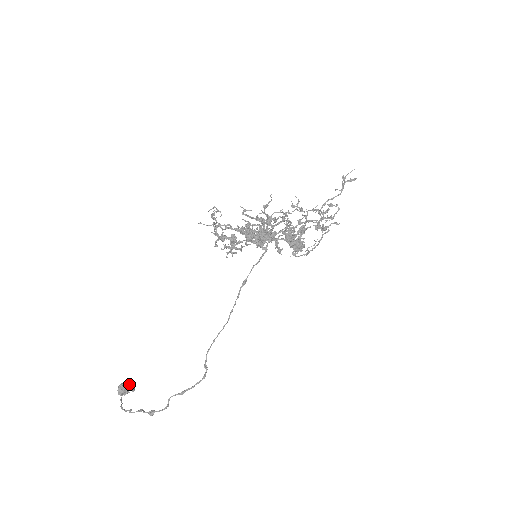
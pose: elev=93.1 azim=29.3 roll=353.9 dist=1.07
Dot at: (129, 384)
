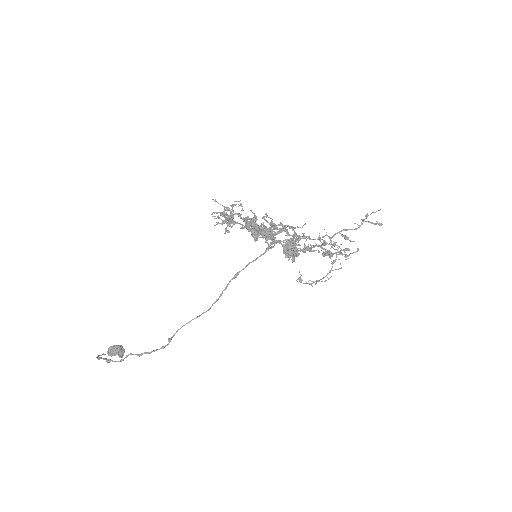
Dot at: (119, 348)
